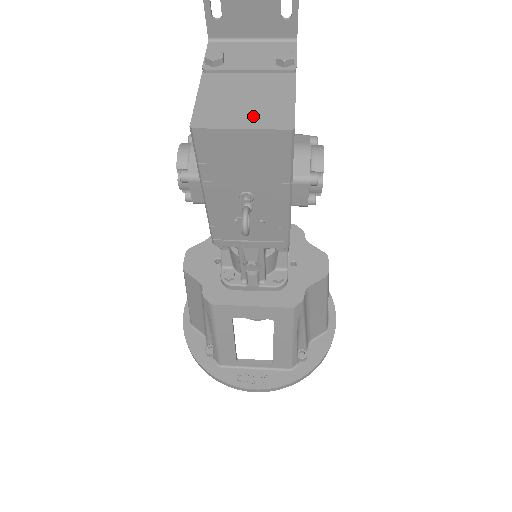
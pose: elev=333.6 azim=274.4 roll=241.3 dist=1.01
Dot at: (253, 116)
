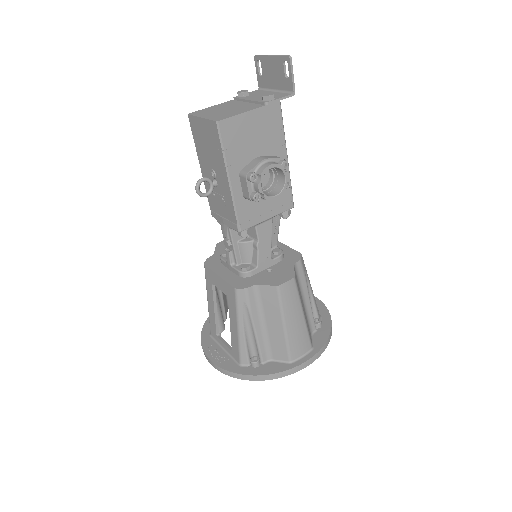
Dot at: (214, 115)
